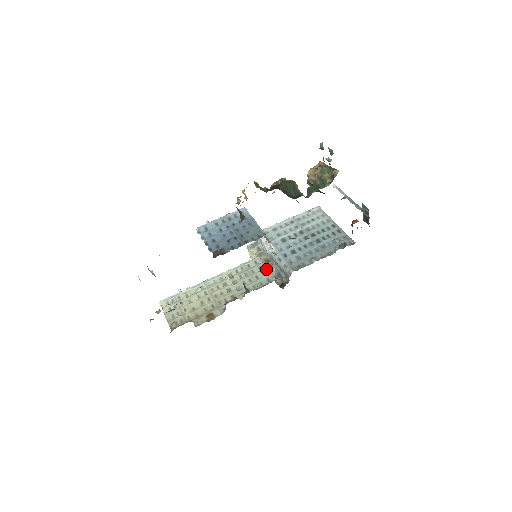
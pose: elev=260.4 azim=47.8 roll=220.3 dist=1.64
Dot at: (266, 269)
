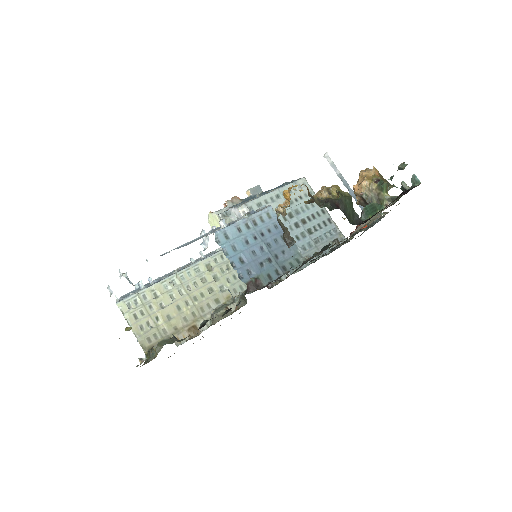
Dot at: occluded
